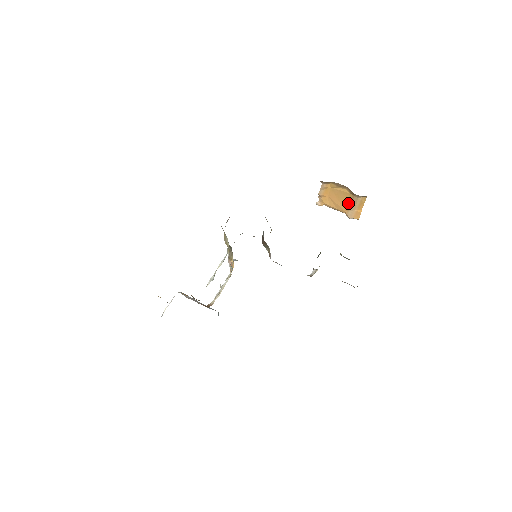
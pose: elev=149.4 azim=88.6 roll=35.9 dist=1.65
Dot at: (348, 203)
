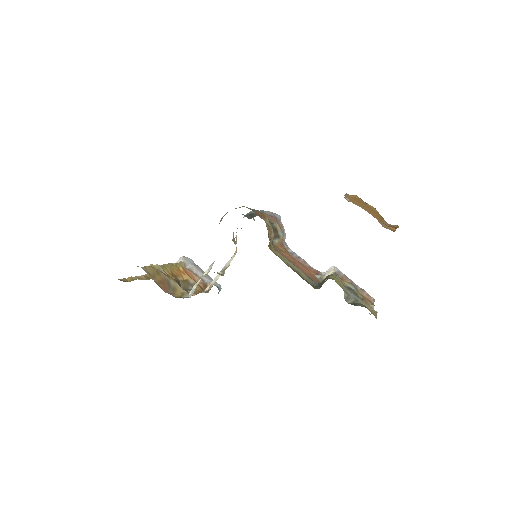
Dot at: (379, 218)
